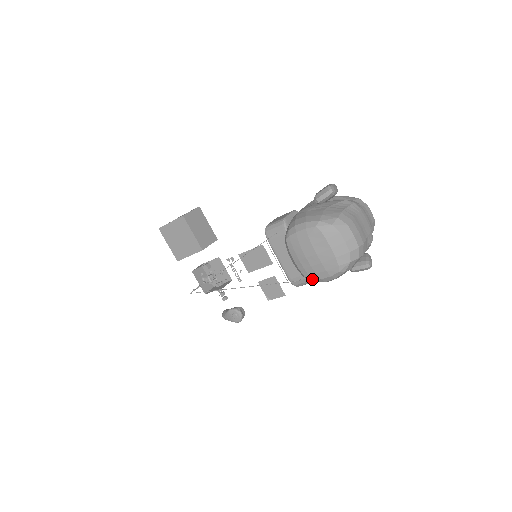
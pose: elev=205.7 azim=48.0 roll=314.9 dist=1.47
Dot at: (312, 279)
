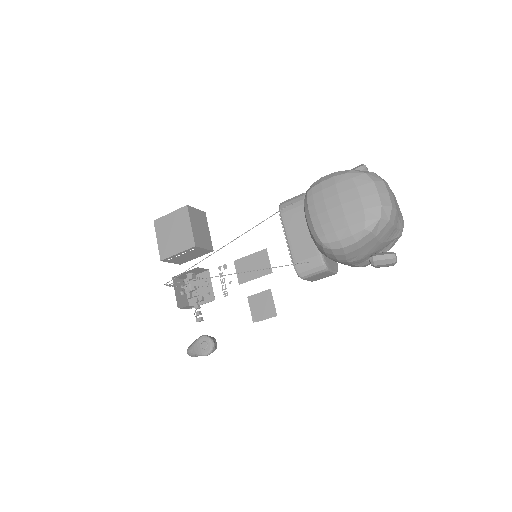
Dot at: (328, 241)
